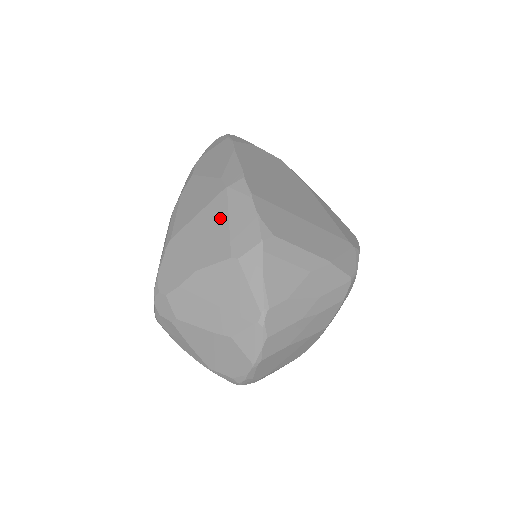
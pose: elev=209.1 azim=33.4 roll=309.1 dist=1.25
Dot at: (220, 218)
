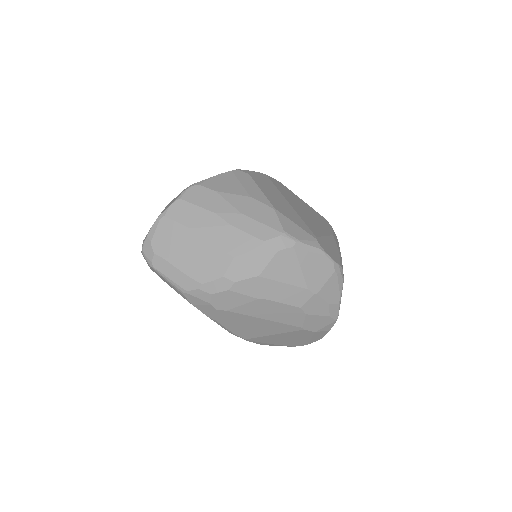
Dot at: occluded
